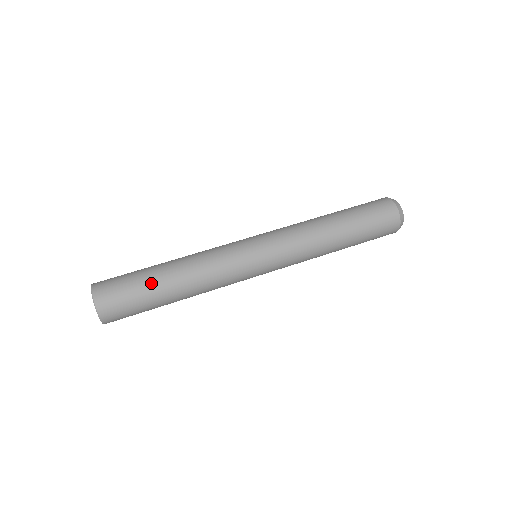
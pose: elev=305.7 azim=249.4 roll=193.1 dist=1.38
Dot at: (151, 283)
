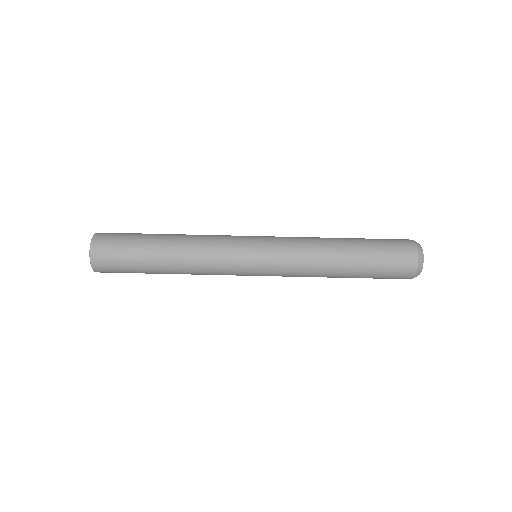
Dot at: (148, 273)
